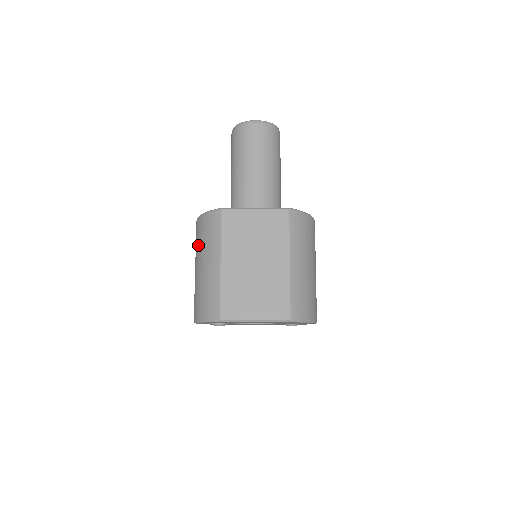
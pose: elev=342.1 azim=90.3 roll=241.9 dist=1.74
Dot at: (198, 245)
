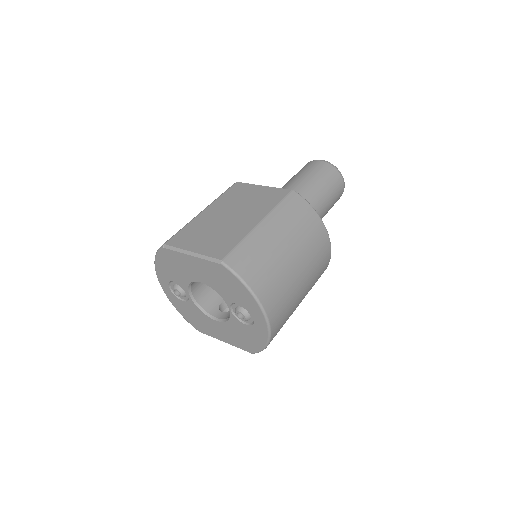
Dot at: occluded
